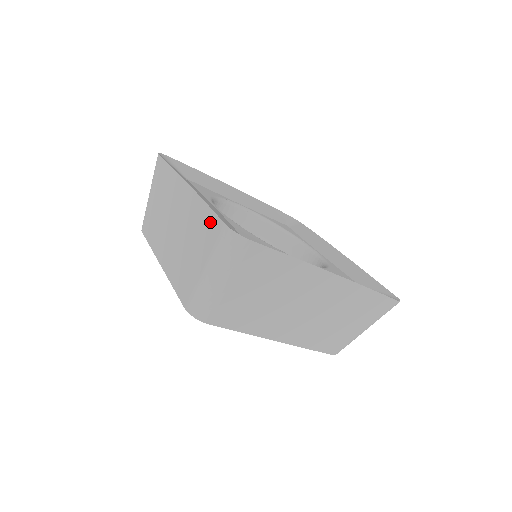
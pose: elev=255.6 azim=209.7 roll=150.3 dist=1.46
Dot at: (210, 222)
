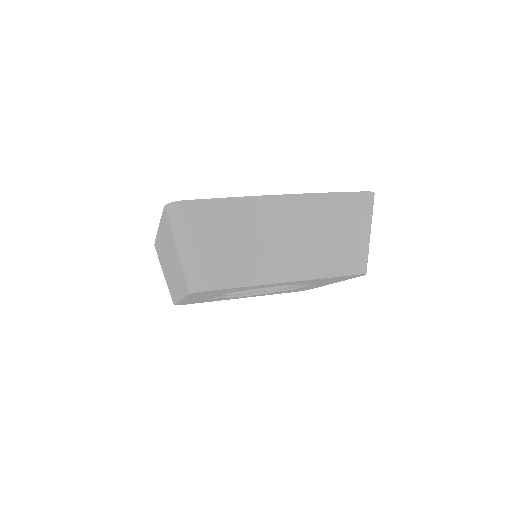
Dot at: (165, 221)
